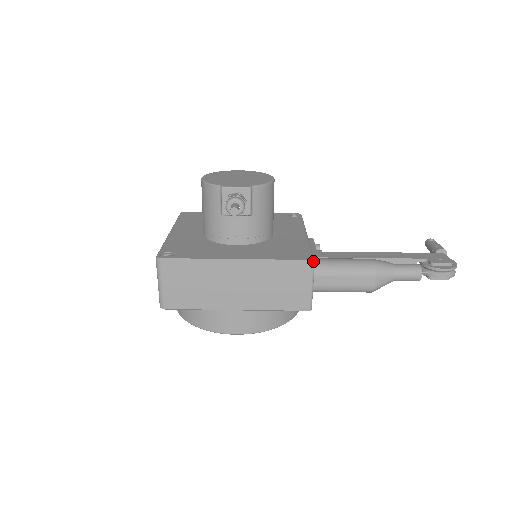
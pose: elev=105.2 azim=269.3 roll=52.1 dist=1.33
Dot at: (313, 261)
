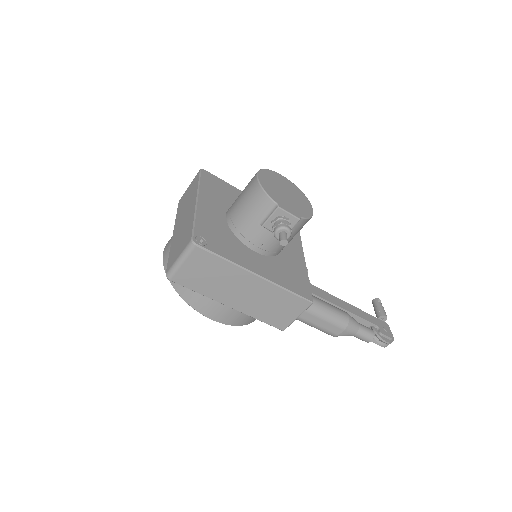
Dot at: (312, 303)
